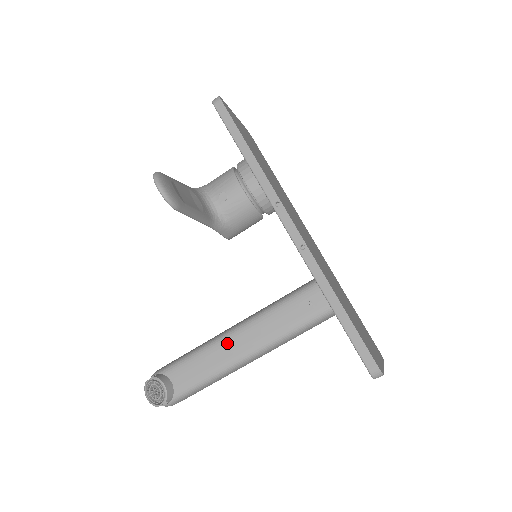
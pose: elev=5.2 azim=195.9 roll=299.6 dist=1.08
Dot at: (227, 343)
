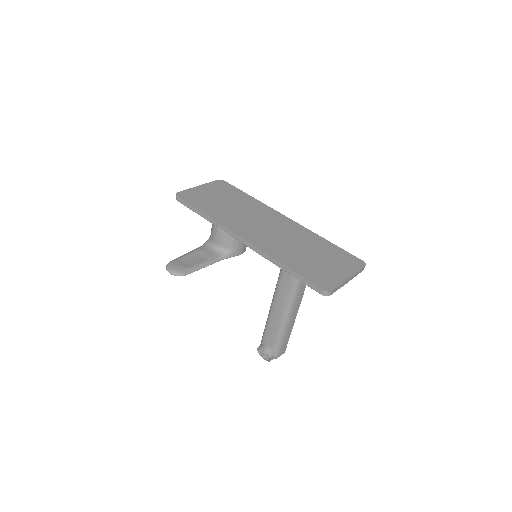
Dot at: (274, 311)
